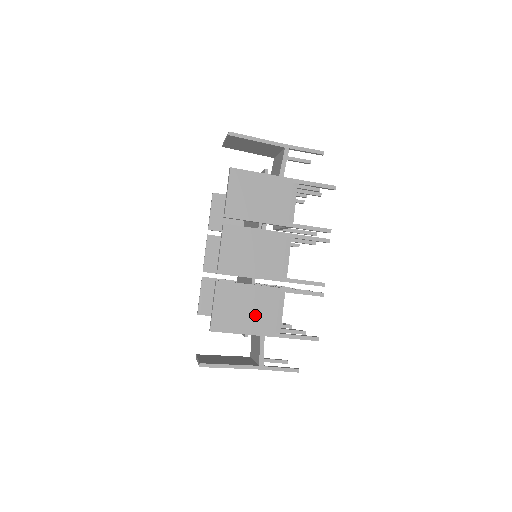
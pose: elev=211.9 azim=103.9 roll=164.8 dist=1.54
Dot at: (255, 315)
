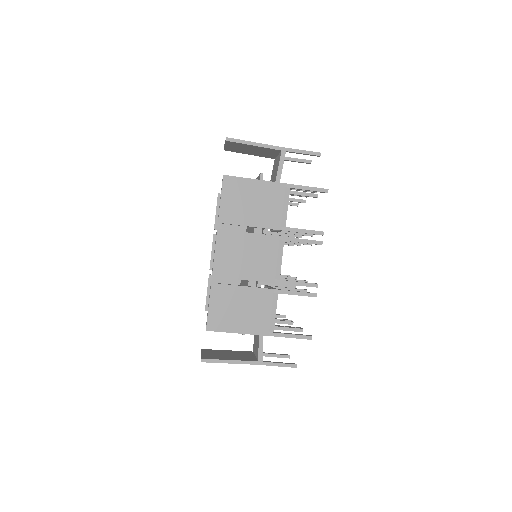
Dot at: (249, 315)
